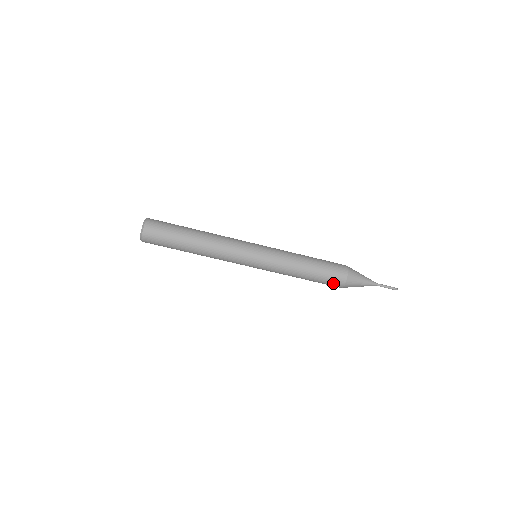
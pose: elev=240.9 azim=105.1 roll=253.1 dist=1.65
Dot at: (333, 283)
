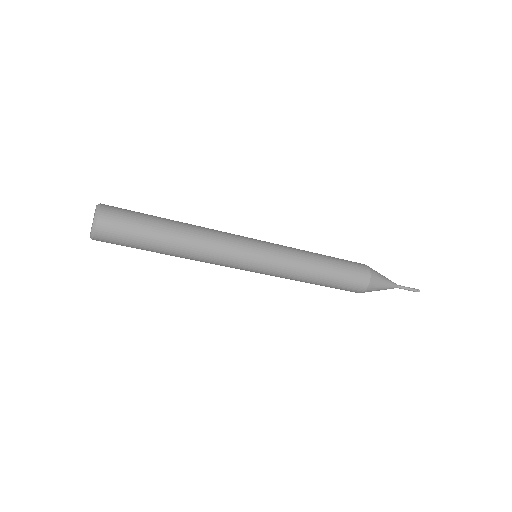
Dot at: (355, 284)
